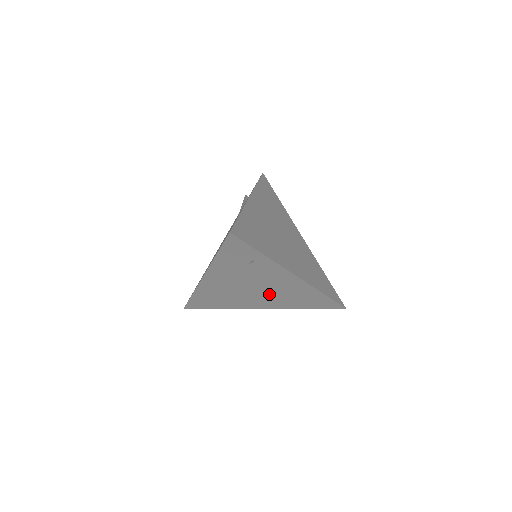
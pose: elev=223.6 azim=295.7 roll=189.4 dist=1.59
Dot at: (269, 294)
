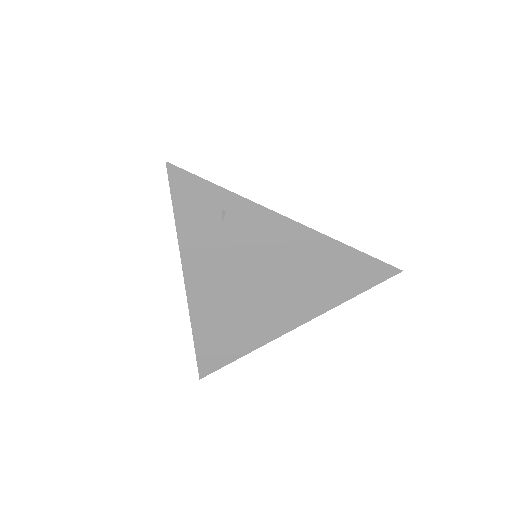
Dot at: (284, 285)
